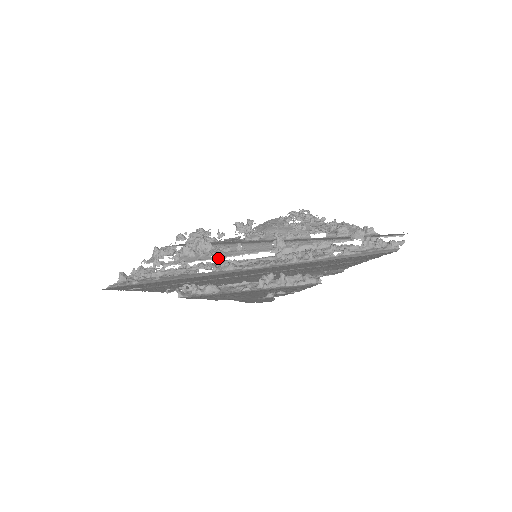
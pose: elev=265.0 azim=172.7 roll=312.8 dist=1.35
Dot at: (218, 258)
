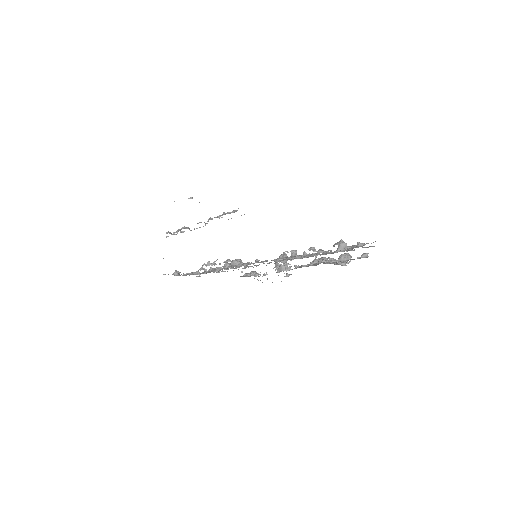
Dot at: occluded
